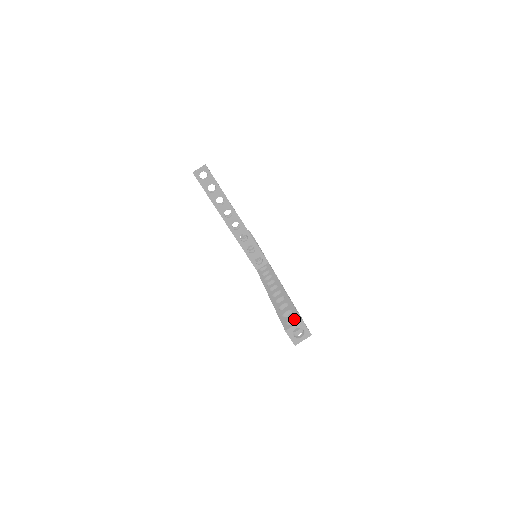
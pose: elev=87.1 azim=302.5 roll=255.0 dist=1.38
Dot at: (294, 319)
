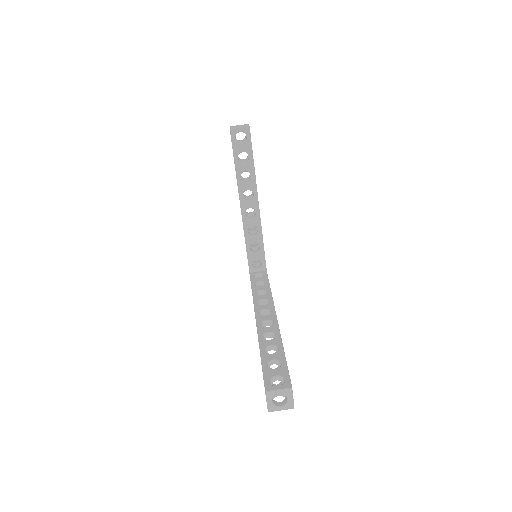
Dot at: (281, 378)
